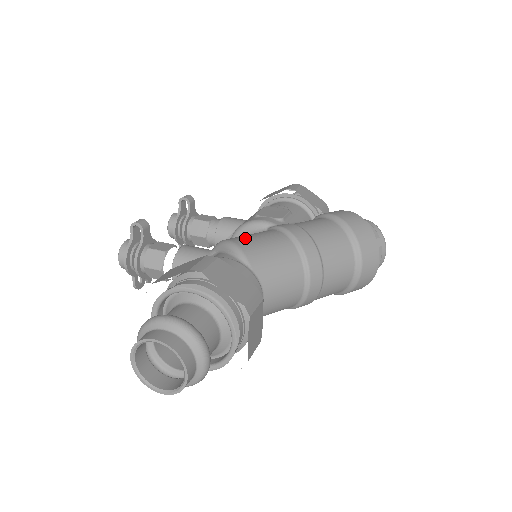
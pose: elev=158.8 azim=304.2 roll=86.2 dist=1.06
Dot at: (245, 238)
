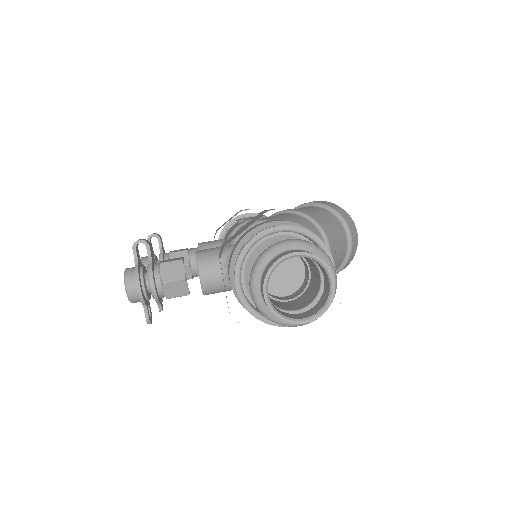
Dot at: (262, 218)
